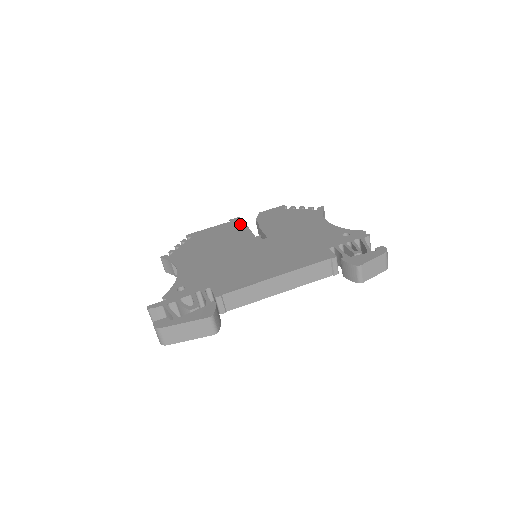
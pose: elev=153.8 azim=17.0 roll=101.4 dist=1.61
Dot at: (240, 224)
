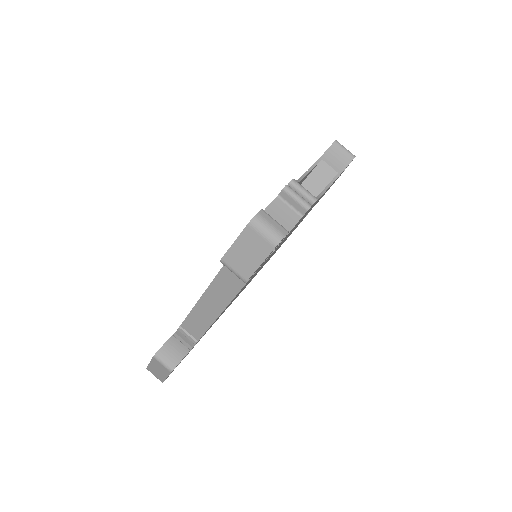
Dot at: occluded
